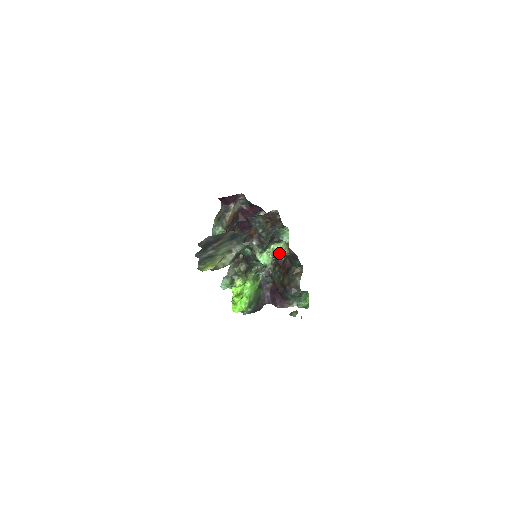
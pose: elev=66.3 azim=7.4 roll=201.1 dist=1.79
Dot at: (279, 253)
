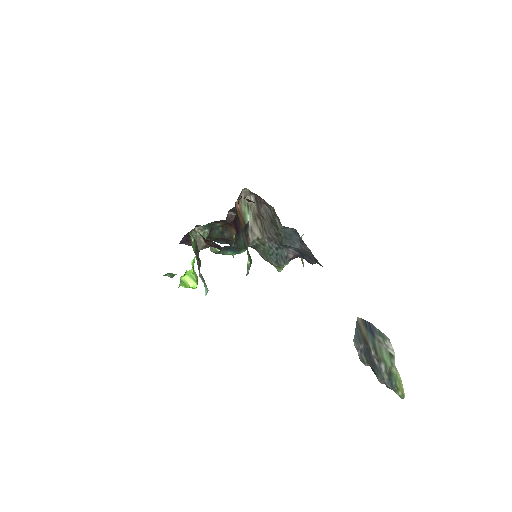
Dot at: occluded
